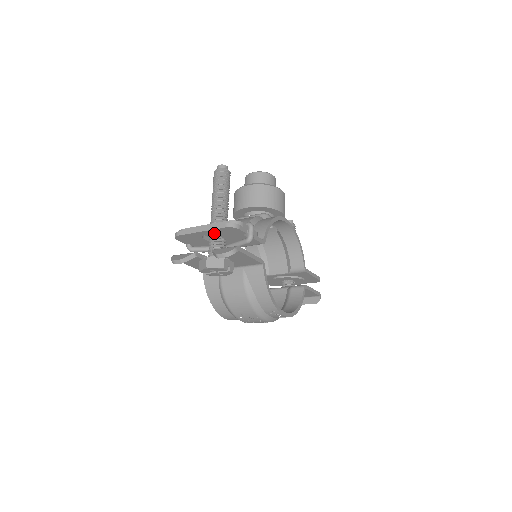
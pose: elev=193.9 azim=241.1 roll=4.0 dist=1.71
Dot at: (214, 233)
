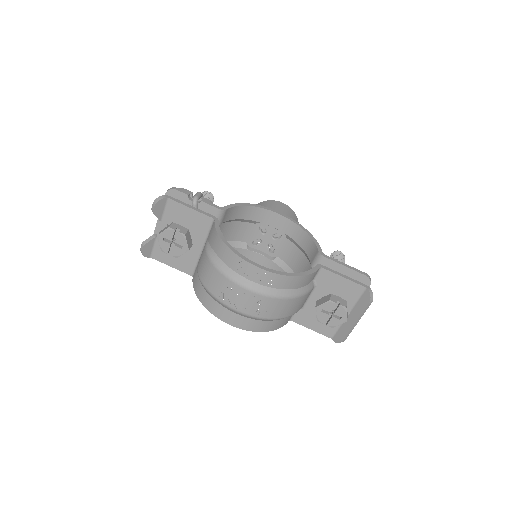
Dot at: occluded
